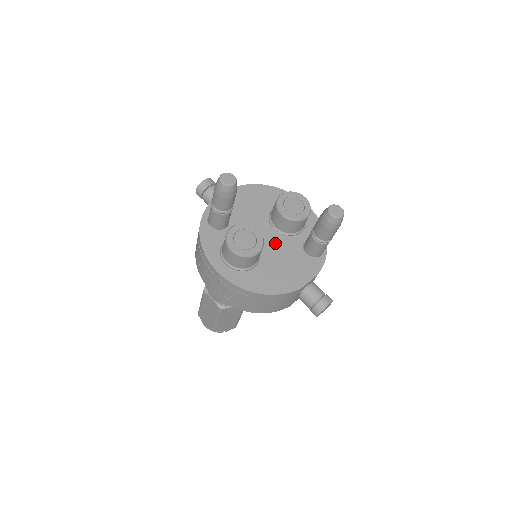
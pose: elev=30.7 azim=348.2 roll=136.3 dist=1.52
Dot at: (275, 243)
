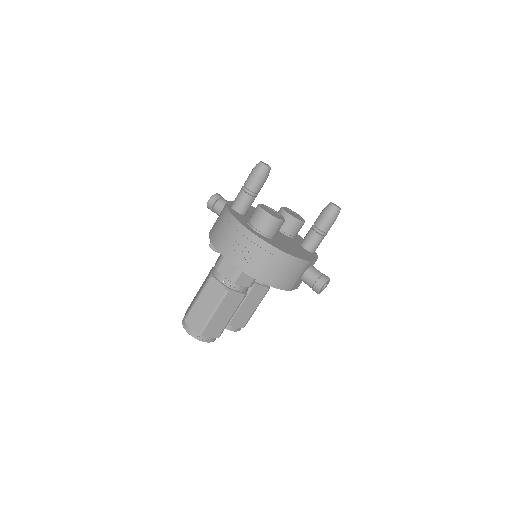
Dot at: (281, 235)
